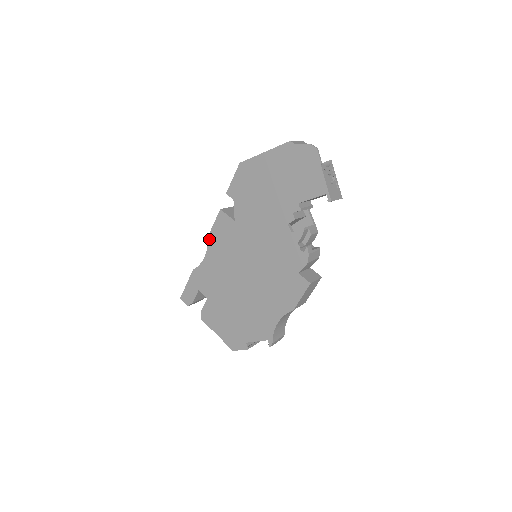
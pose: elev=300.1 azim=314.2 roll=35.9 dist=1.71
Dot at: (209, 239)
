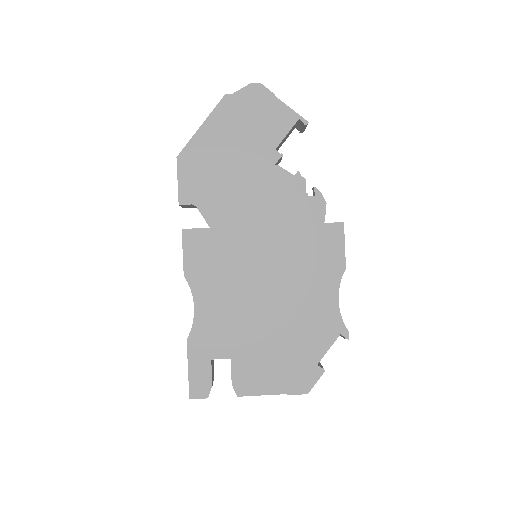
Dot at: (187, 278)
